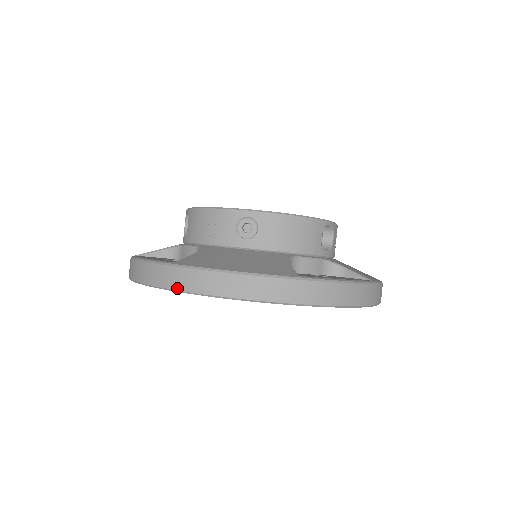
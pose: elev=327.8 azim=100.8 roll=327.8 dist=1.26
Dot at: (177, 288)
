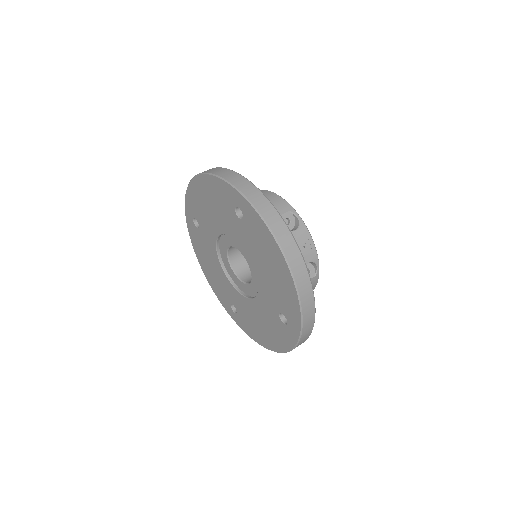
Dot at: occluded
